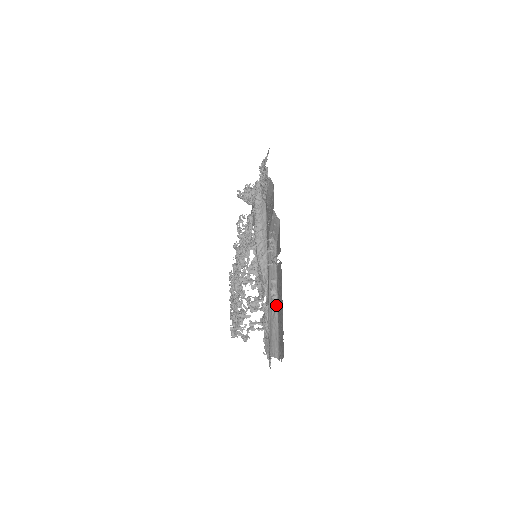
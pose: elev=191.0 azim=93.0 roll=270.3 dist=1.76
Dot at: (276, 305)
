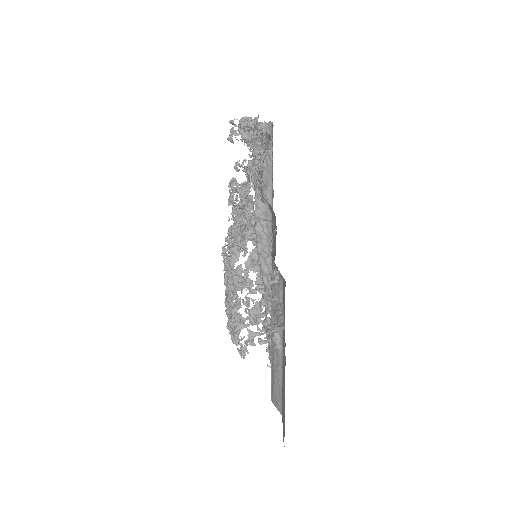
Dot at: (280, 358)
